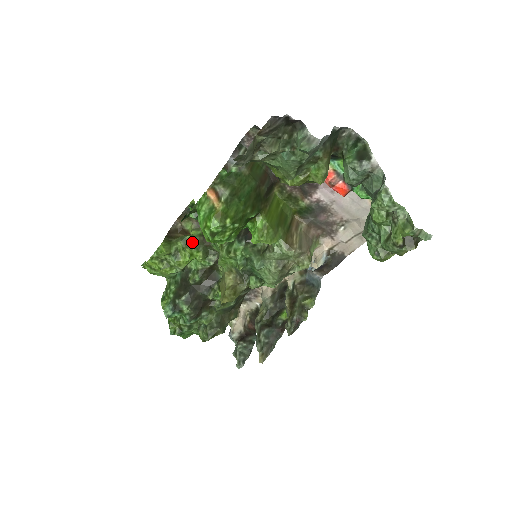
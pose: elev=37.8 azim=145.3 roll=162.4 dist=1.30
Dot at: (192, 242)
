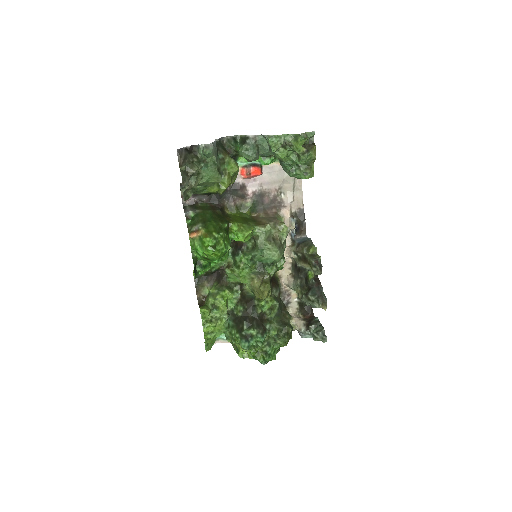
Dot at: (216, 290)
